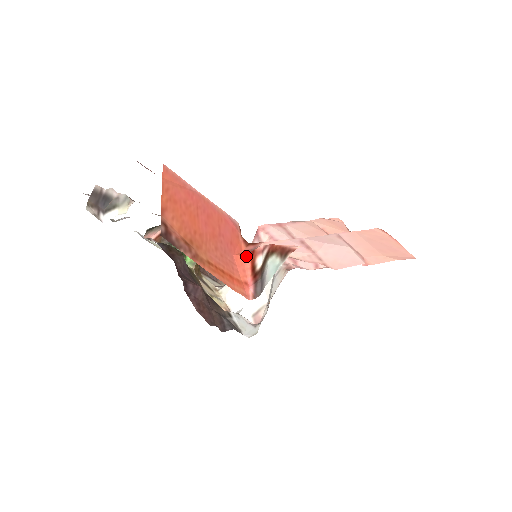
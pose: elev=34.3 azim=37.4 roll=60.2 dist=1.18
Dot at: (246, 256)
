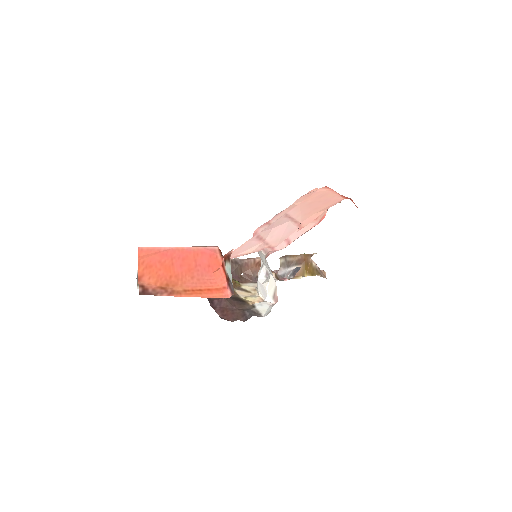
Dot at: (220, 269)
